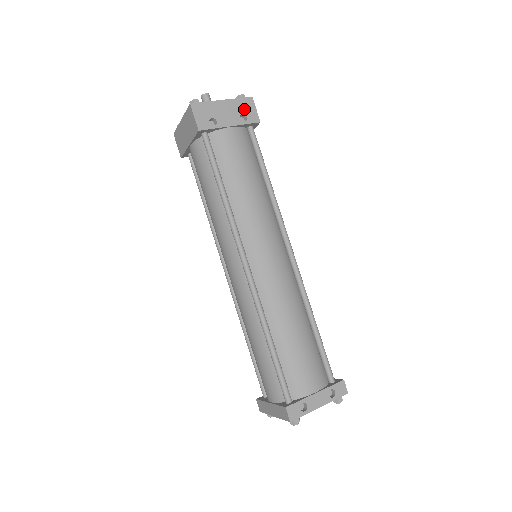
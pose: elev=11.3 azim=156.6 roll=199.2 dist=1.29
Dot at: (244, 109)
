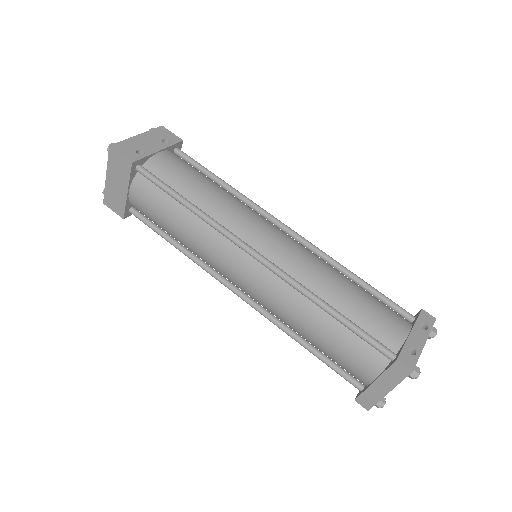
Dot at: (162, 136)
